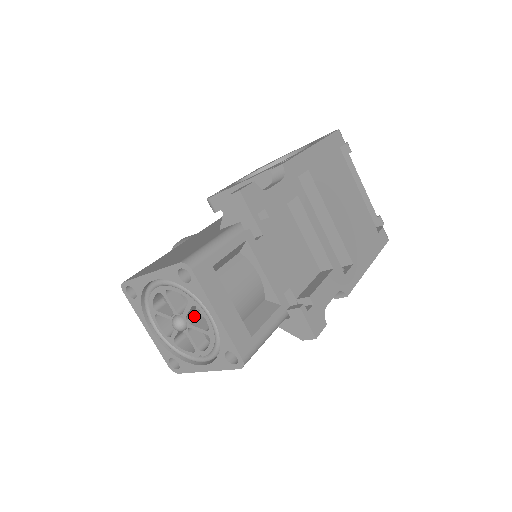
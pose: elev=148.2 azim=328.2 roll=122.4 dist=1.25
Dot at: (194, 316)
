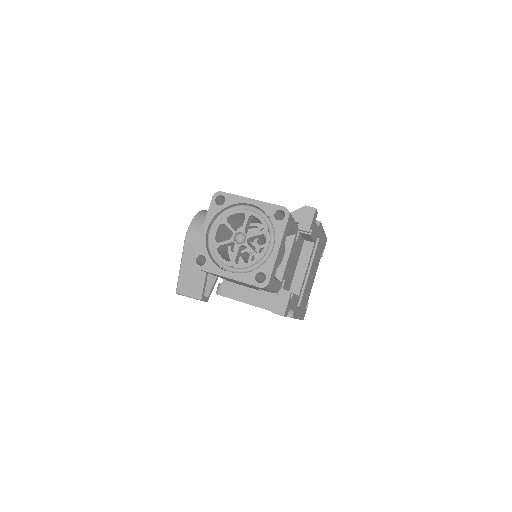
Dot at: (249, 242)
